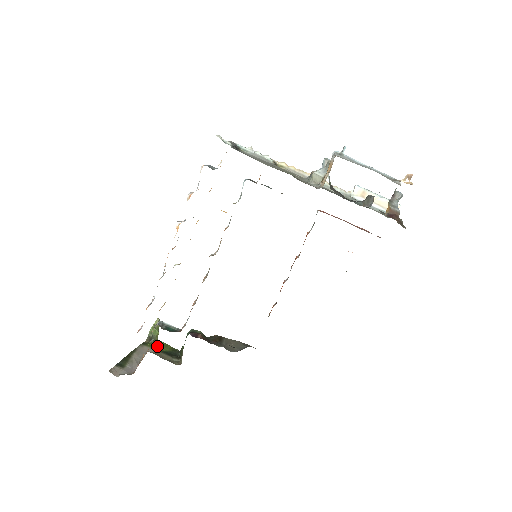
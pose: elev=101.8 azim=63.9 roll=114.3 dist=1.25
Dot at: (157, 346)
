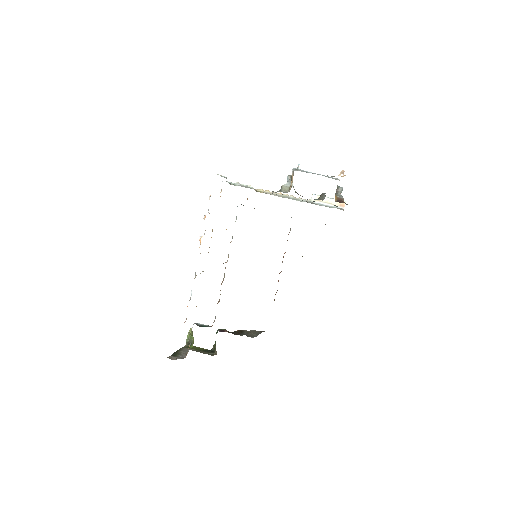
Dot at: (195, 348)
